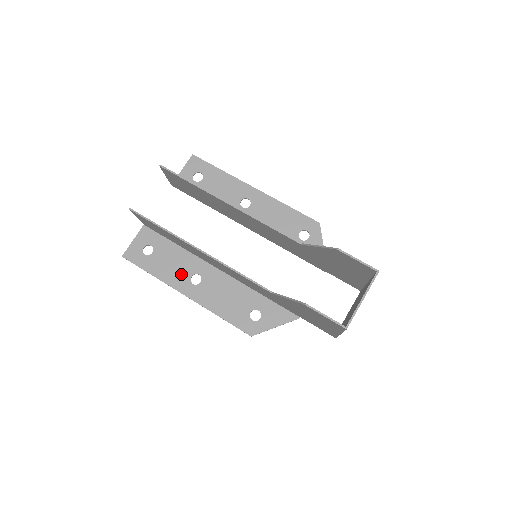
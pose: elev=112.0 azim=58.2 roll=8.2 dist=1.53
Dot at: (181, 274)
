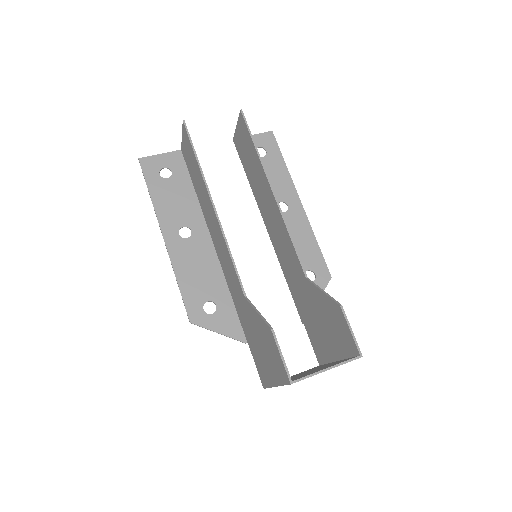
Dot at: (176, 217)
